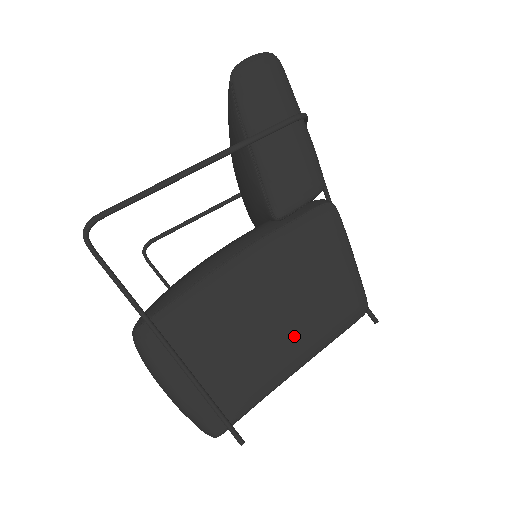
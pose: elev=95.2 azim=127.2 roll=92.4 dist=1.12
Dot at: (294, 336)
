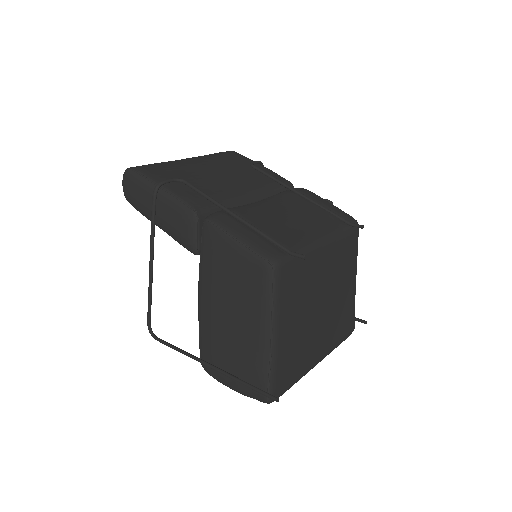
Dot at: (252, 317)
